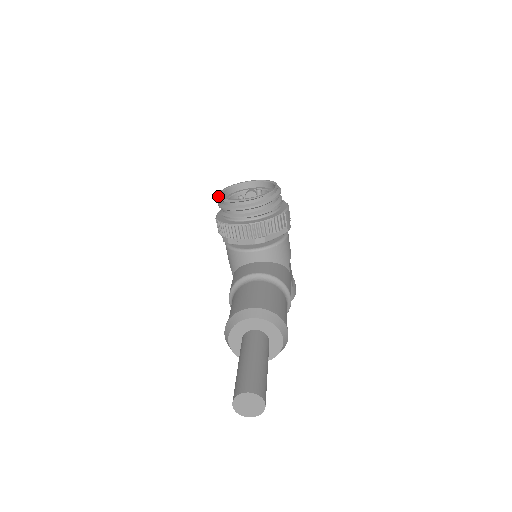
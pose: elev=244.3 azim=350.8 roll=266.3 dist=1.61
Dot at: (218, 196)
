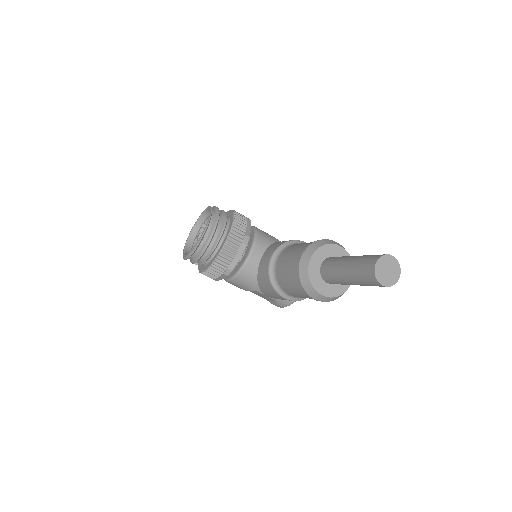
Dot at: (187, 256)
